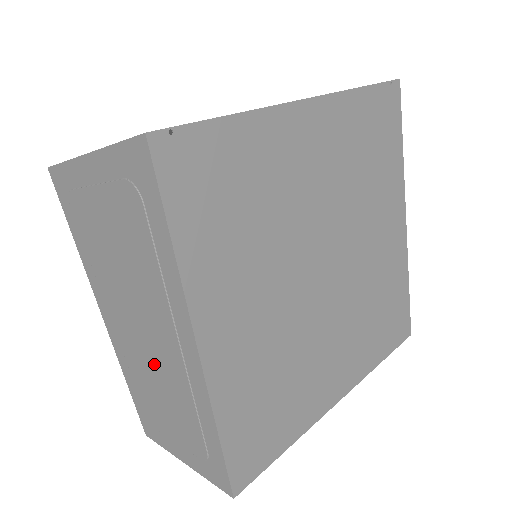
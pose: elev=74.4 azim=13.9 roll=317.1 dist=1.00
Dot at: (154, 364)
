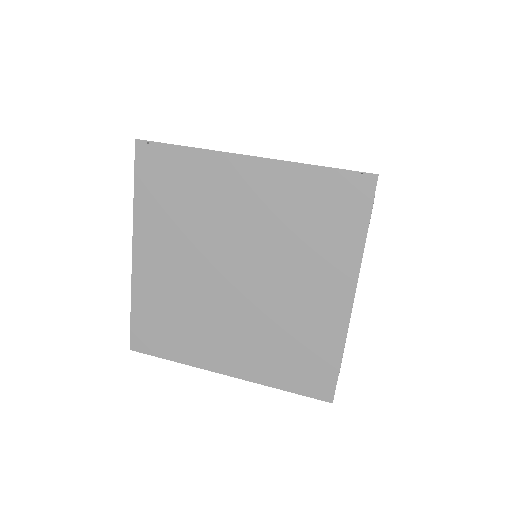
Dot at: occluded
